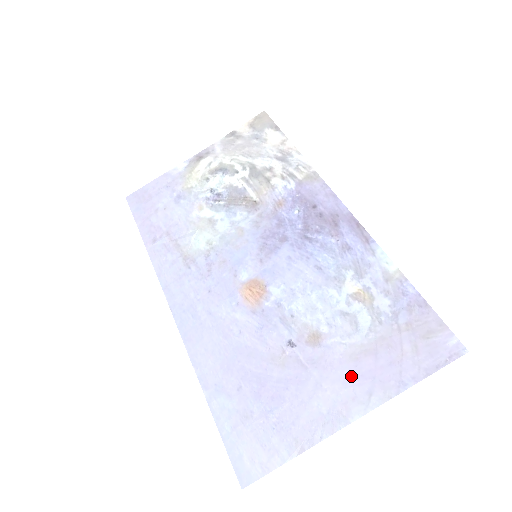
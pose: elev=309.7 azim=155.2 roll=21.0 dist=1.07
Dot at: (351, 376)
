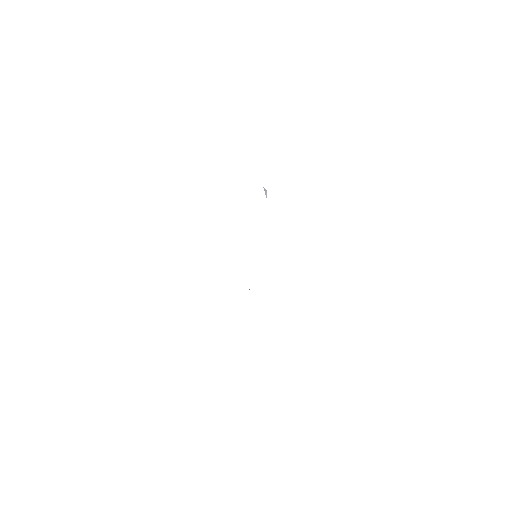
Dot at: occluded
